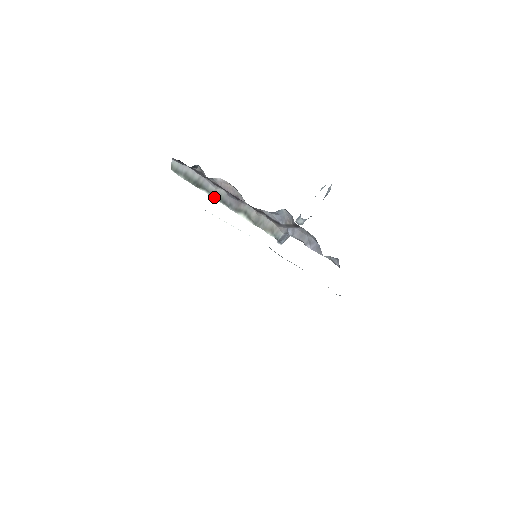
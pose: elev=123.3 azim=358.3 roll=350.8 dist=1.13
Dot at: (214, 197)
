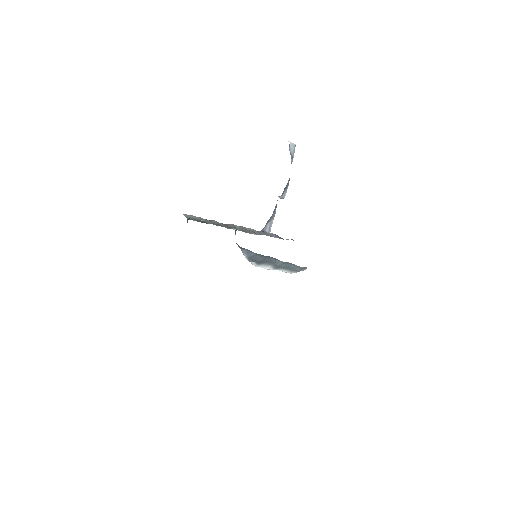
Dot at: occluded
